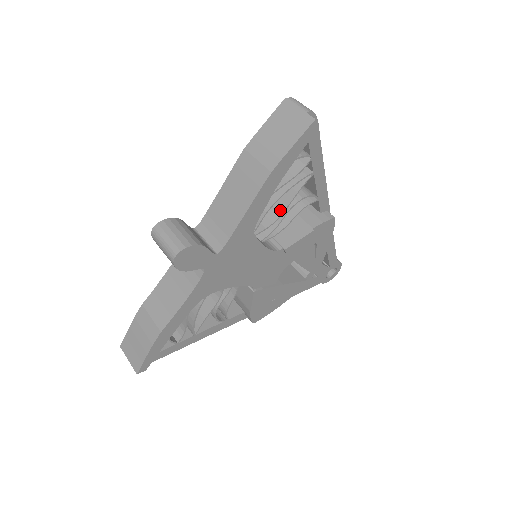
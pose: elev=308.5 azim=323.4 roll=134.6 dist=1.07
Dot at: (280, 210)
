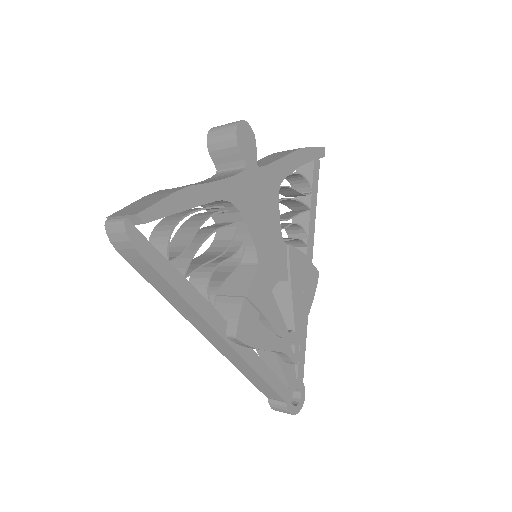
Dot at: (286, 218)
